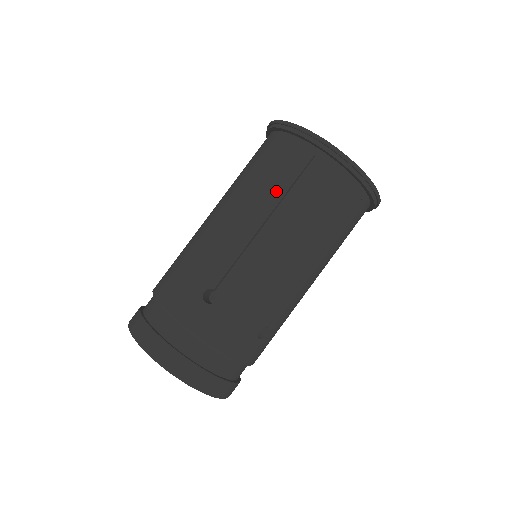
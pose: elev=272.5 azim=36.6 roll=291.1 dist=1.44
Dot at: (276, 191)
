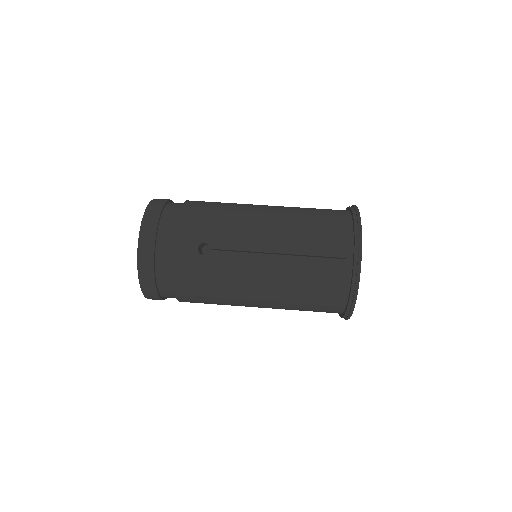
Dot at: (305, 209)
